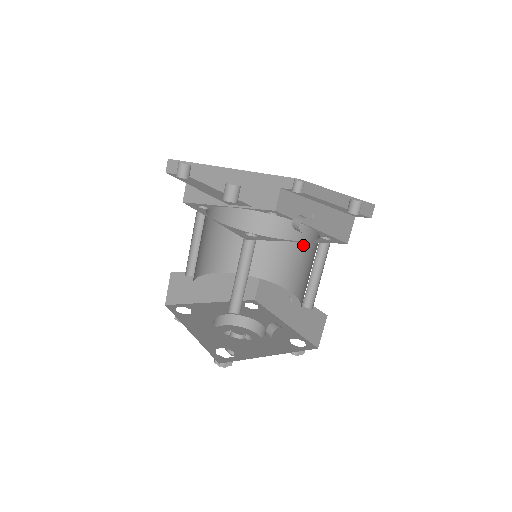
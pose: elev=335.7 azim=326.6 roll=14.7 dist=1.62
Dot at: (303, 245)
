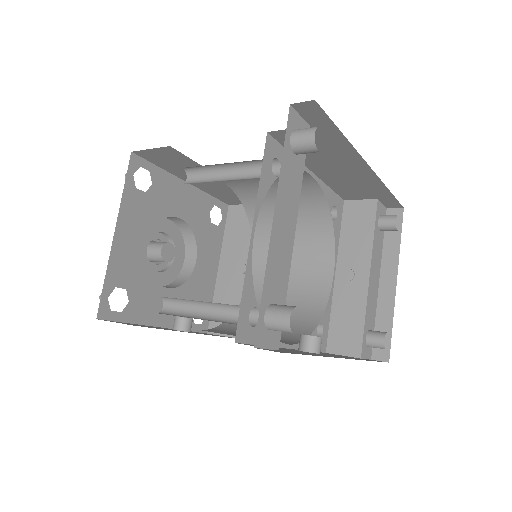
Dot at: (309, 276)
